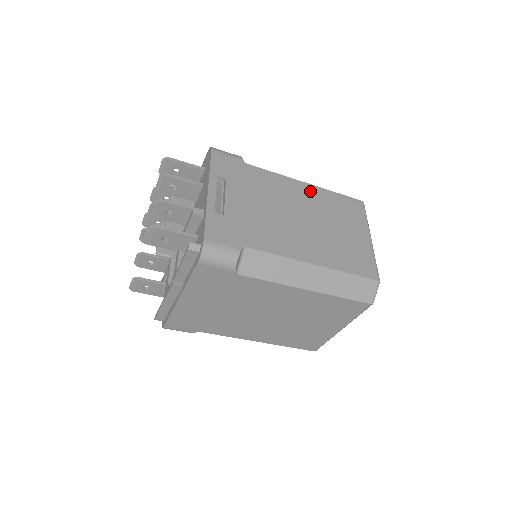
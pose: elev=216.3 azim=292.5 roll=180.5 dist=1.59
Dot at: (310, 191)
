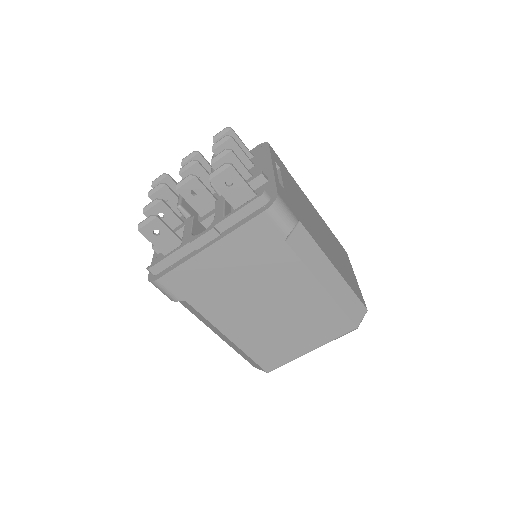
Dot at: (322, 220)
